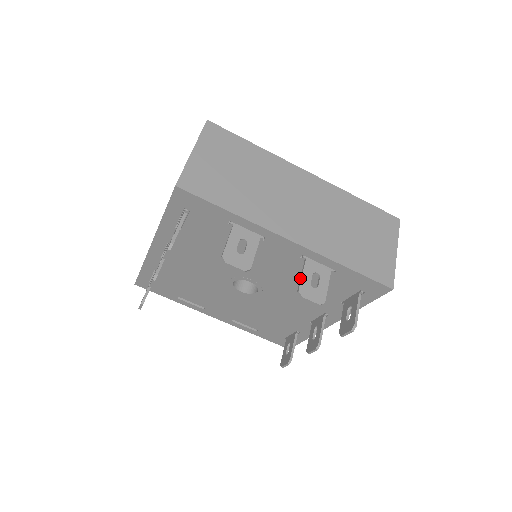
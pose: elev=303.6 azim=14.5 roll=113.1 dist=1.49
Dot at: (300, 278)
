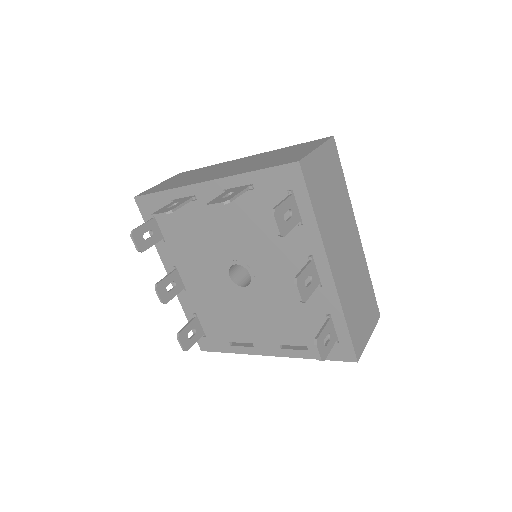
Dot at: occluded
